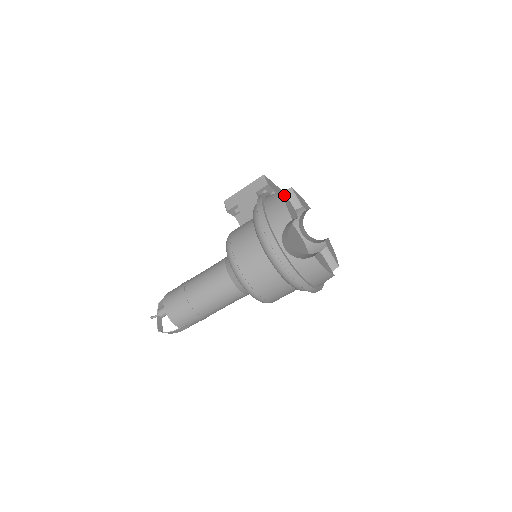
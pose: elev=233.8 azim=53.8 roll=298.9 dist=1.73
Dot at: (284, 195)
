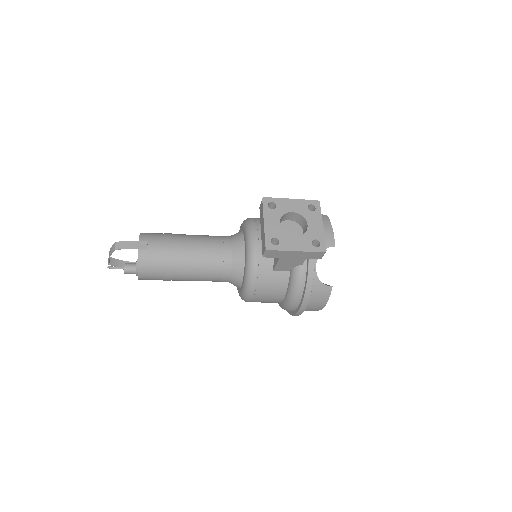
Dot at: (330, 293)
